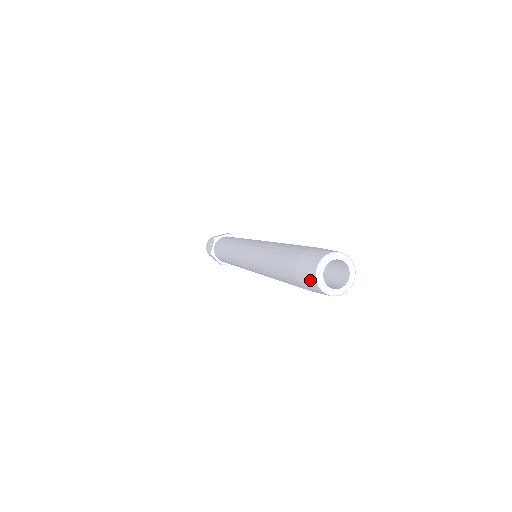
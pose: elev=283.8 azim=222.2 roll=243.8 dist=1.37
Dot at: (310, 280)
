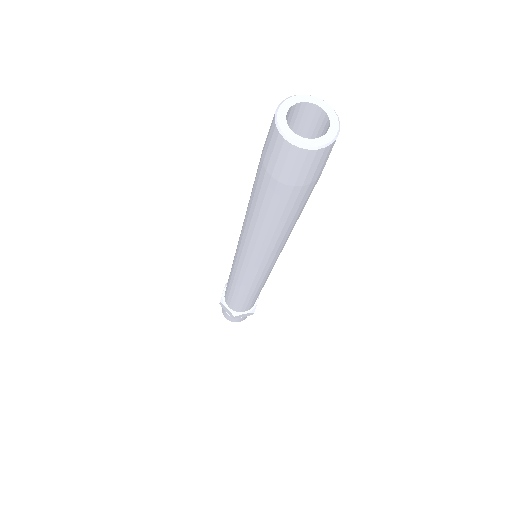
Dot at: (272, 138)
